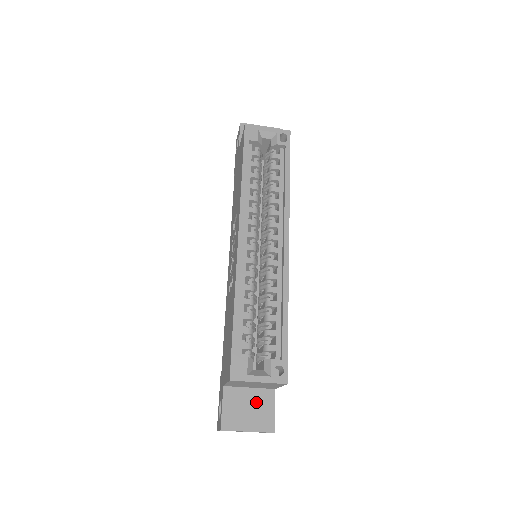
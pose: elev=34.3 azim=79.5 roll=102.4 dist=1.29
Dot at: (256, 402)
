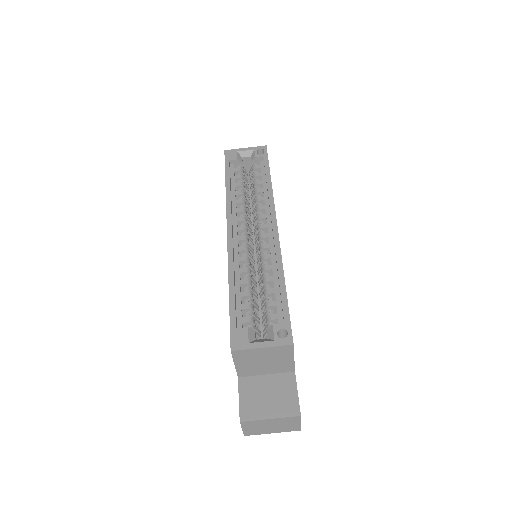
Dot at: (275, 388)
